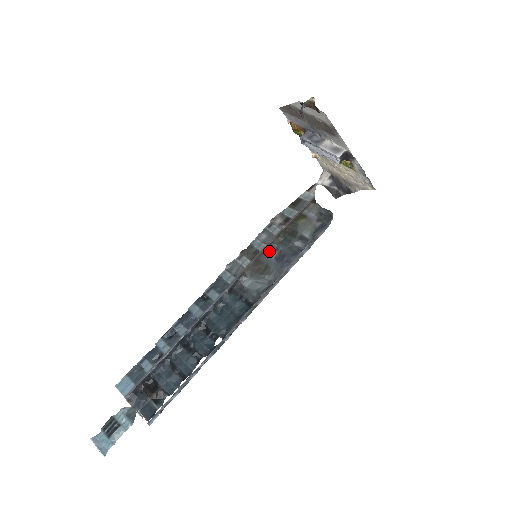
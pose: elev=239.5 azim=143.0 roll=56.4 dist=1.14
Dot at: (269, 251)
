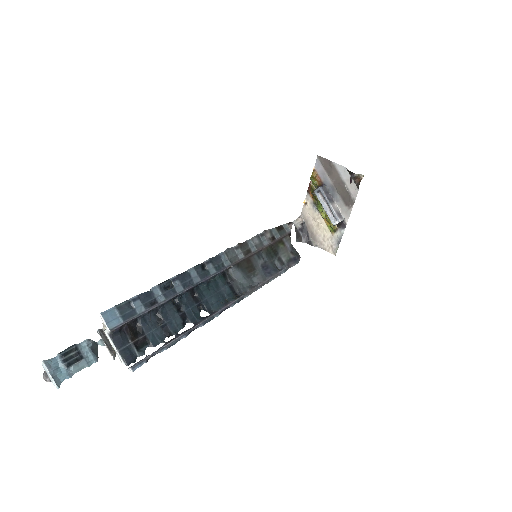
Dot at: (259, 256)
